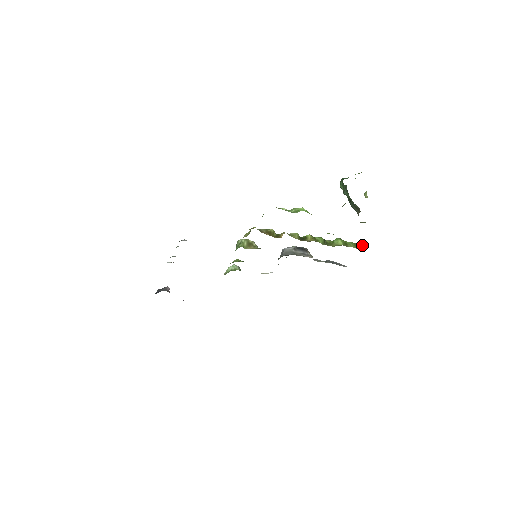
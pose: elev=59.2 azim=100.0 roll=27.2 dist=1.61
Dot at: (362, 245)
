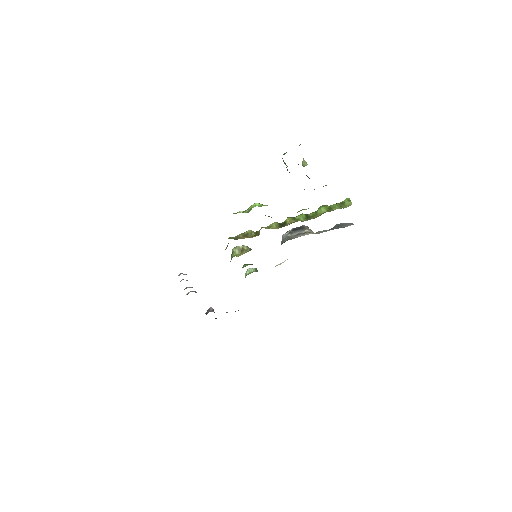
Dot at: (348, 201)
